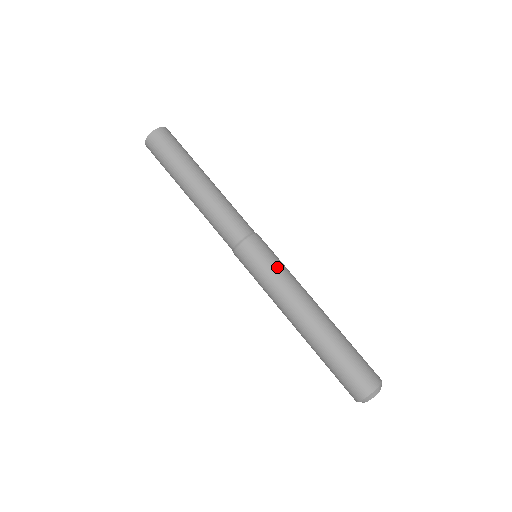
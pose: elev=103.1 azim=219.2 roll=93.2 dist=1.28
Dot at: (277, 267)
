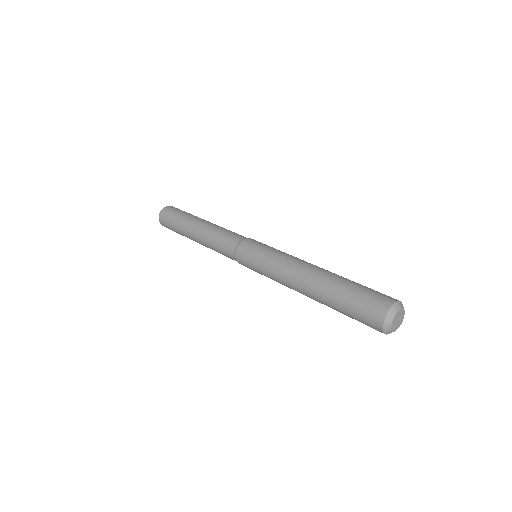
Dot at: (276, 249)
